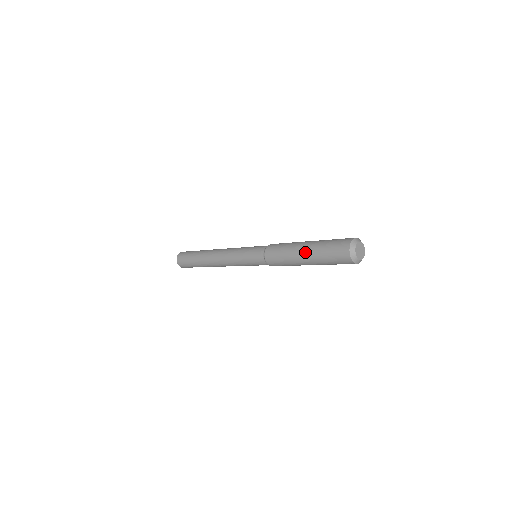
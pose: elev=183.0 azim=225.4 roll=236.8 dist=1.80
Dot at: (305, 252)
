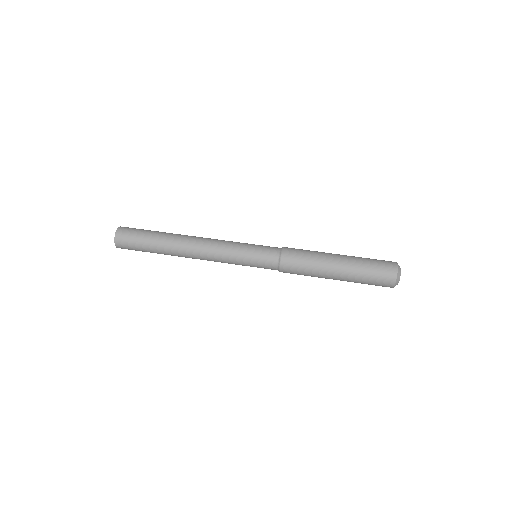
Dot at: (339, 277)
